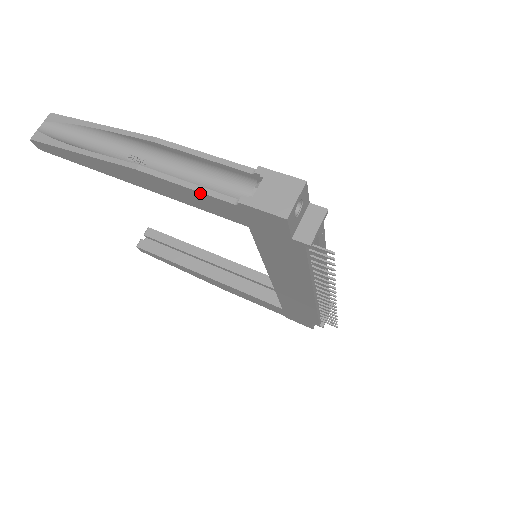
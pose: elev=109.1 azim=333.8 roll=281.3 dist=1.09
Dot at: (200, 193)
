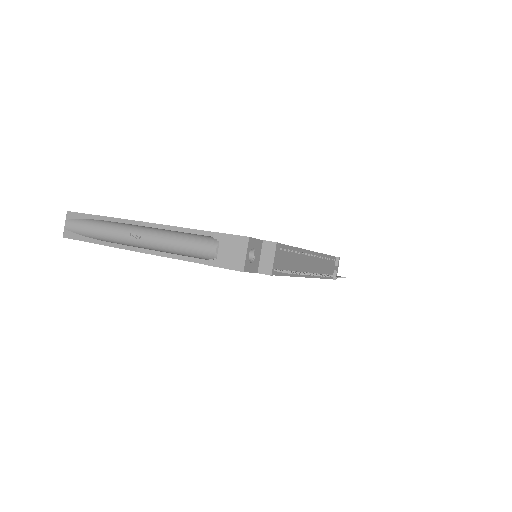
Dot at: (183, 260)
